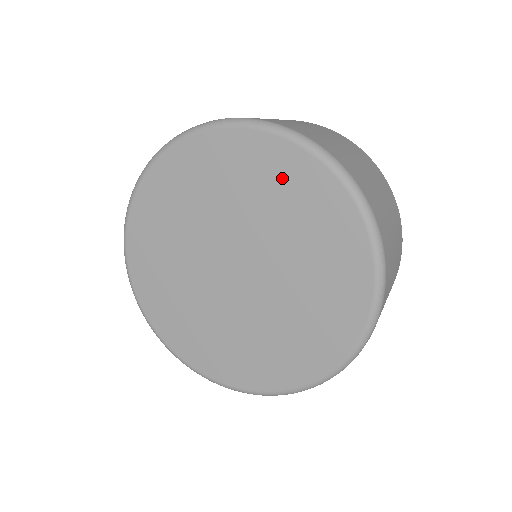
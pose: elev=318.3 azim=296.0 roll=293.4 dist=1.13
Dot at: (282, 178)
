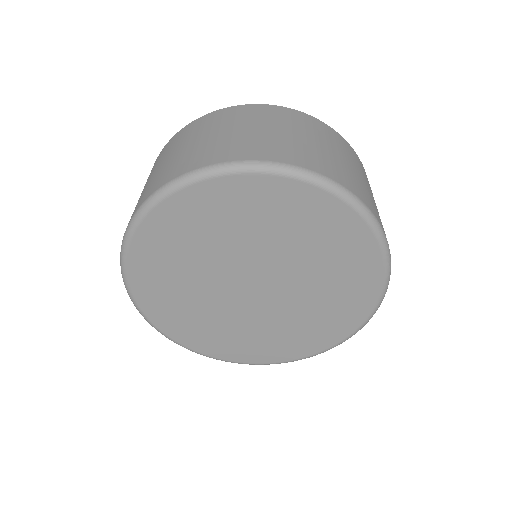
Dot at: (287, 209)
